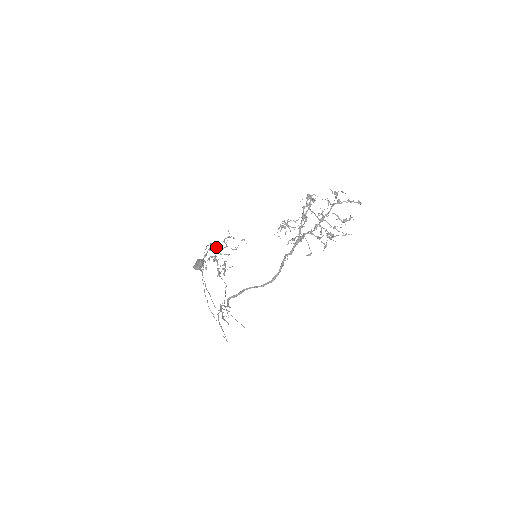
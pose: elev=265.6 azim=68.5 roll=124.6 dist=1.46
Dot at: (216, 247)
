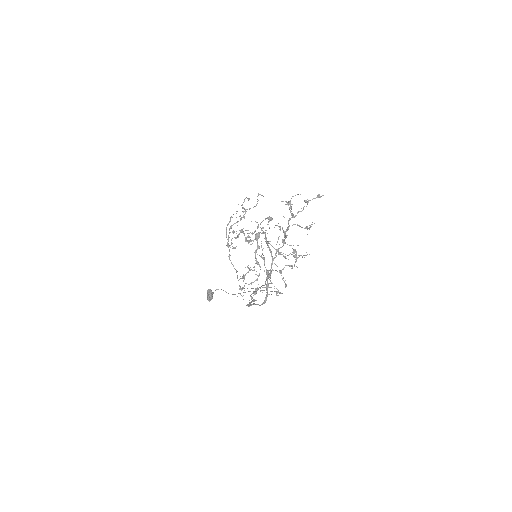
Dot at: (232, 232)
